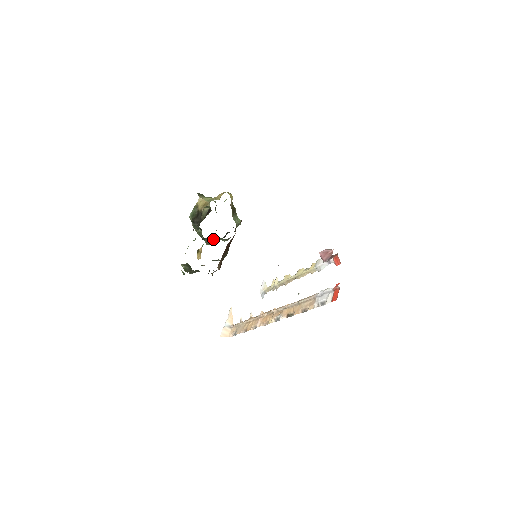
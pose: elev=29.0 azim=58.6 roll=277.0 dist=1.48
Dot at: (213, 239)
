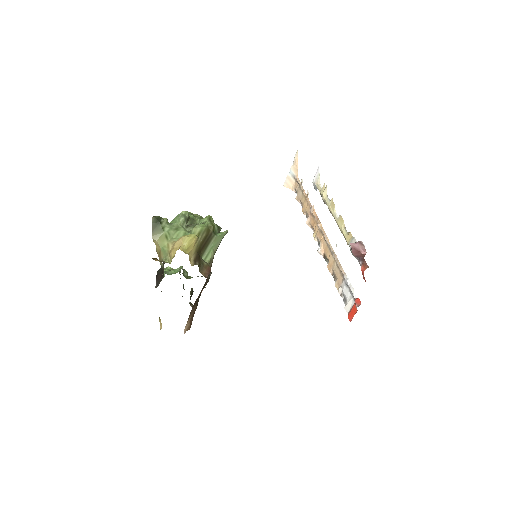
Dot at: occluded
